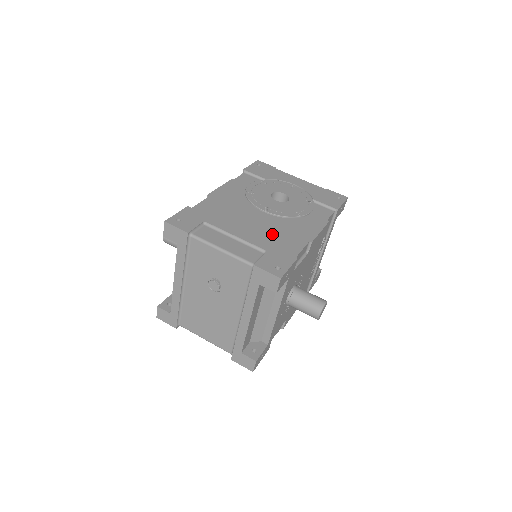
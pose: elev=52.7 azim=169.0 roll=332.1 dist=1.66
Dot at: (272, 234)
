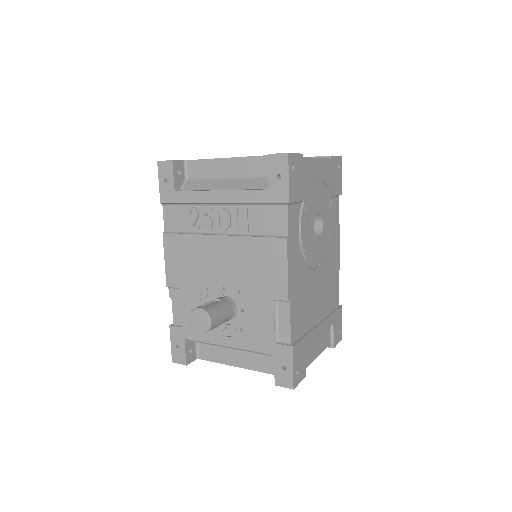
Dot at: (327, 295)
